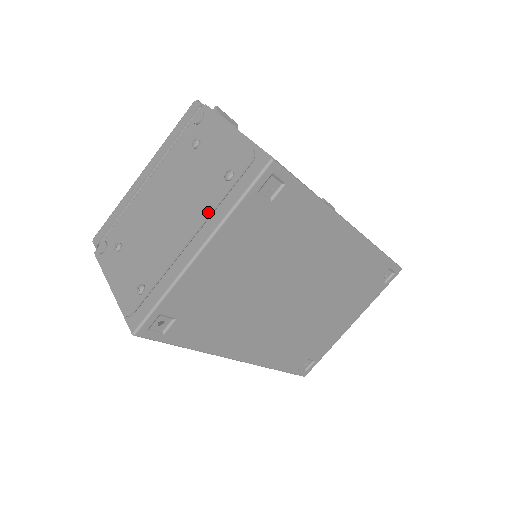
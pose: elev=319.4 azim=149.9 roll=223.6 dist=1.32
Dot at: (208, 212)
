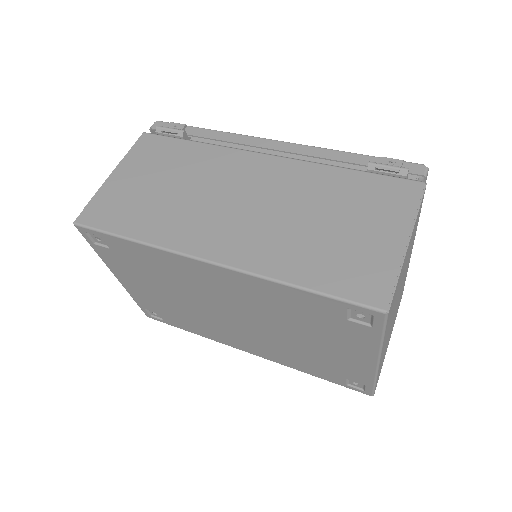
Dot at: occluded
